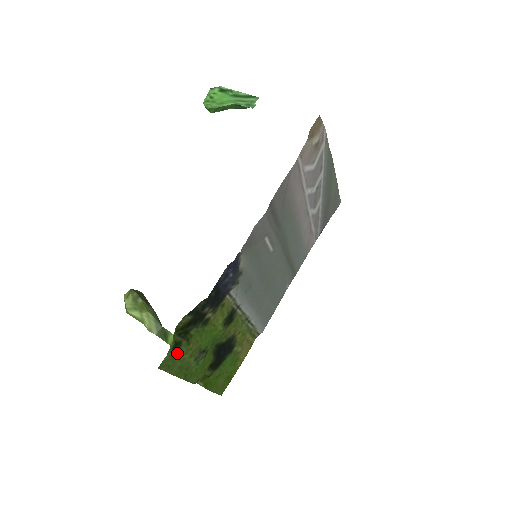
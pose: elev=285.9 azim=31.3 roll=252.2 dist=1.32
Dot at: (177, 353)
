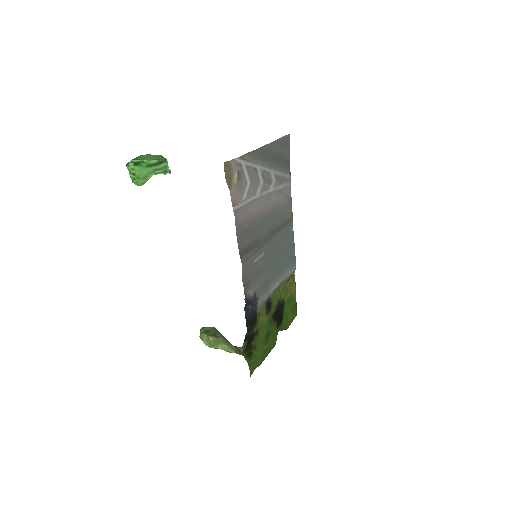
Dot at: (254, 357)
